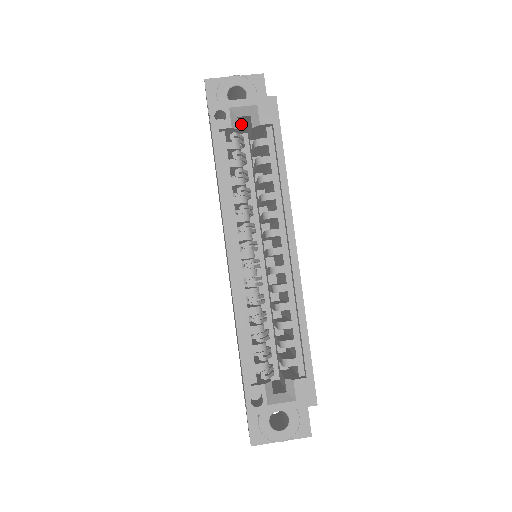
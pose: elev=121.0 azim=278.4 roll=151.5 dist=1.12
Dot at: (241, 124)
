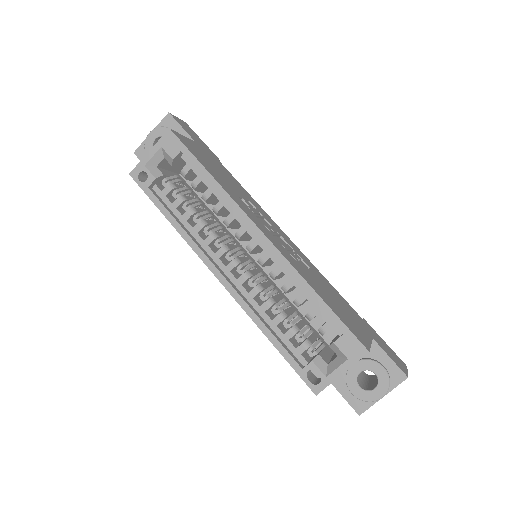
Dot at: (169, 167)
